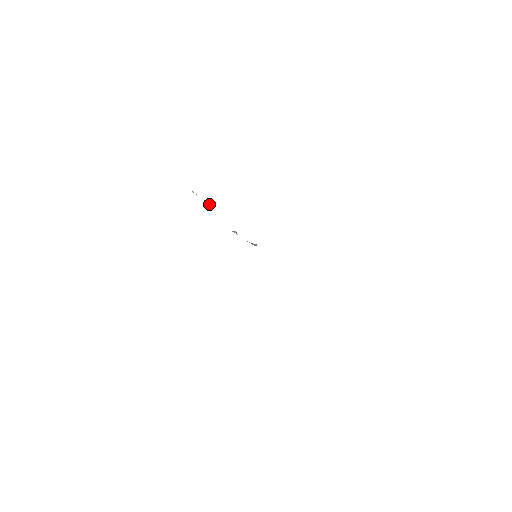
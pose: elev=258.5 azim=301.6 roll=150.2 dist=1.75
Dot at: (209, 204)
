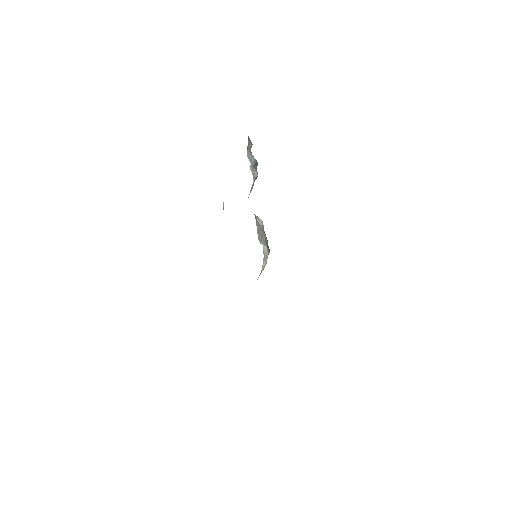
Dot at: (256, 176)
